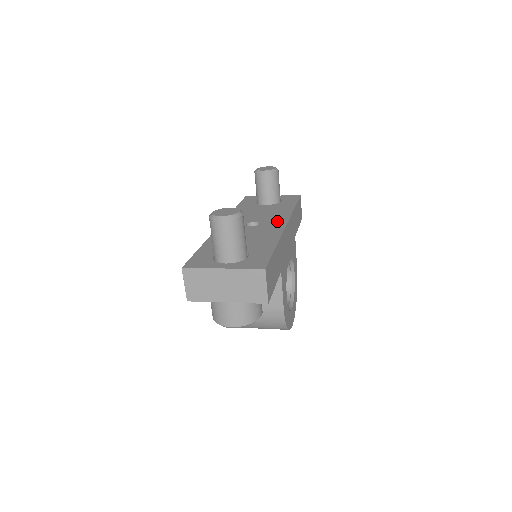
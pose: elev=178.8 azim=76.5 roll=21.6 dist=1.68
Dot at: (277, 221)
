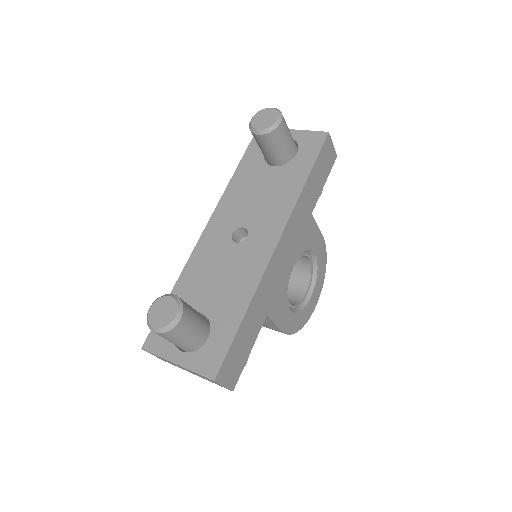
Dot at: (268, 232)
